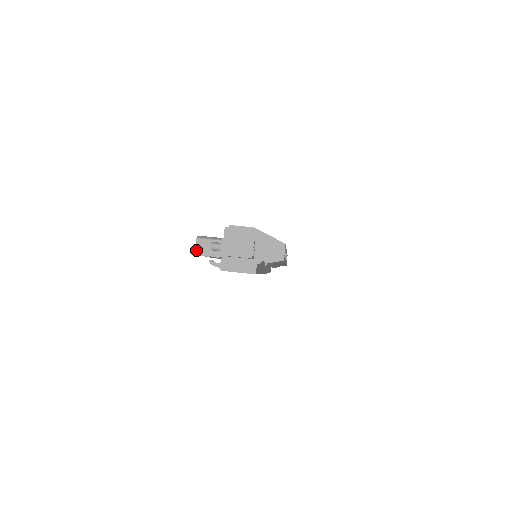
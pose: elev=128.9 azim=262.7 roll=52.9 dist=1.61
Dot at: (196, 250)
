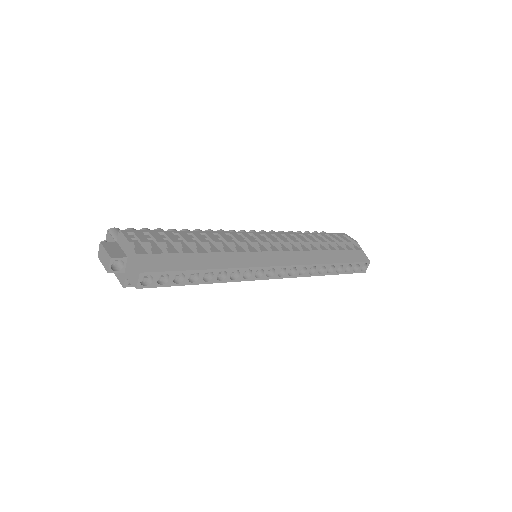
Dot at: occluded
